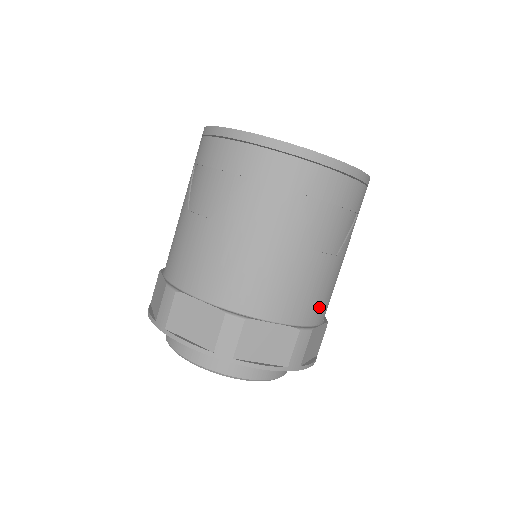
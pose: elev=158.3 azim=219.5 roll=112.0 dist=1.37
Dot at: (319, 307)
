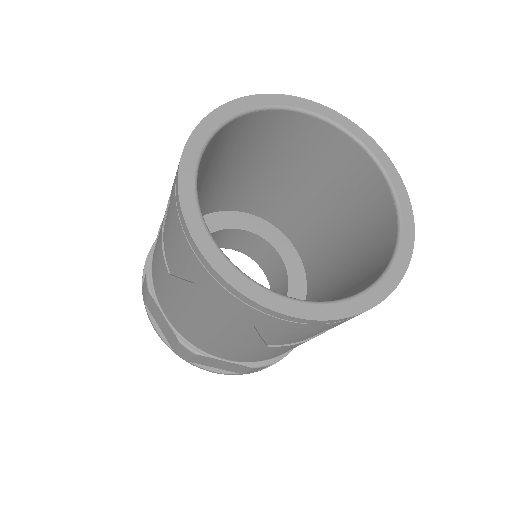
Dot at: occluded
